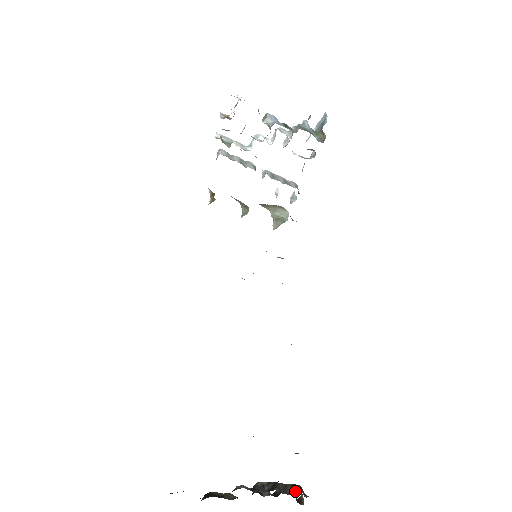
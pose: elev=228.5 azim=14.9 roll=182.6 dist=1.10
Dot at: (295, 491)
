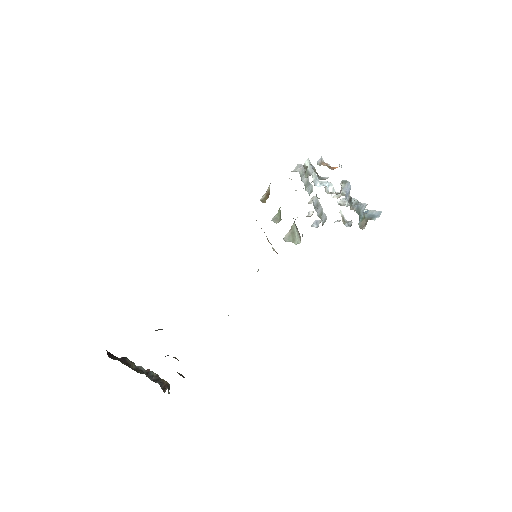
Dot at: occluded
